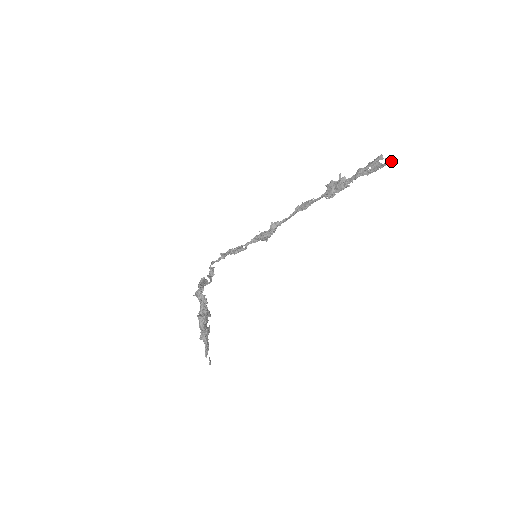
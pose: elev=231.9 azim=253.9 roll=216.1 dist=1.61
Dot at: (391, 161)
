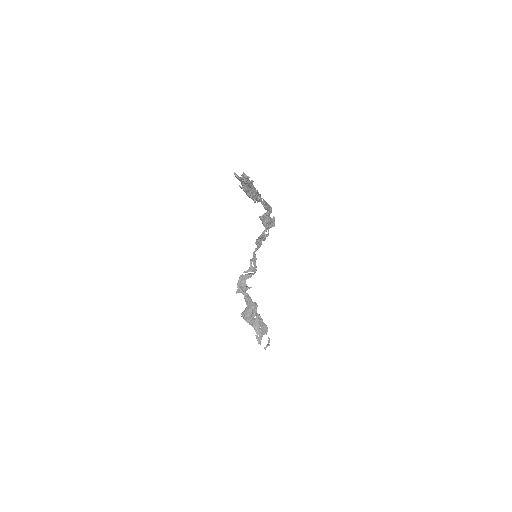
Dot at: (245, 177)
